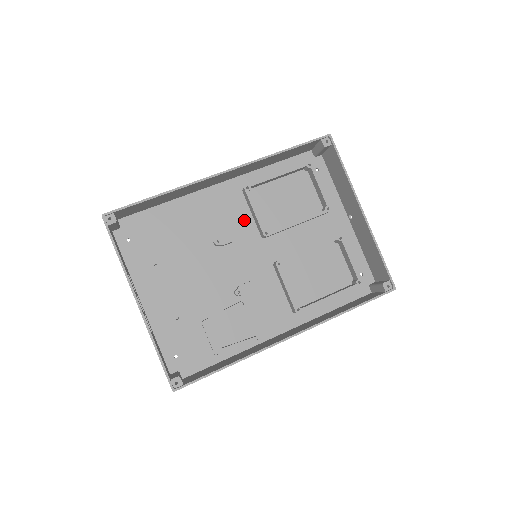
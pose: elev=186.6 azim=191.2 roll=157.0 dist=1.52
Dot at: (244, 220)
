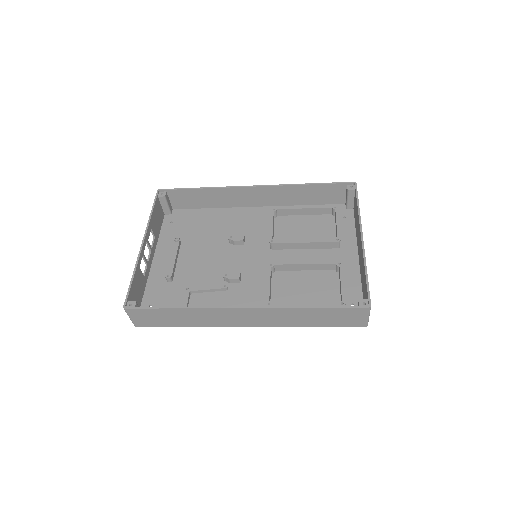
Dot at: (262, 233)
